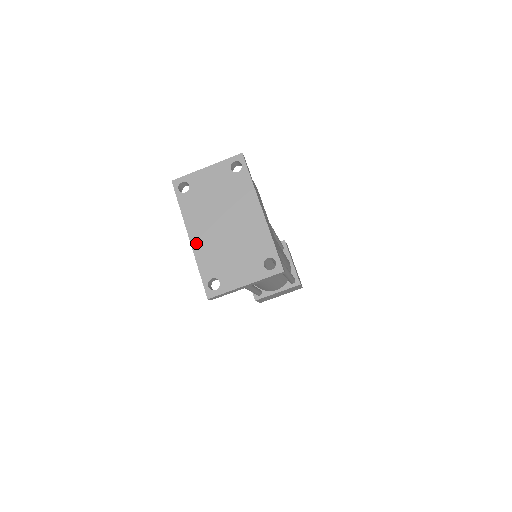
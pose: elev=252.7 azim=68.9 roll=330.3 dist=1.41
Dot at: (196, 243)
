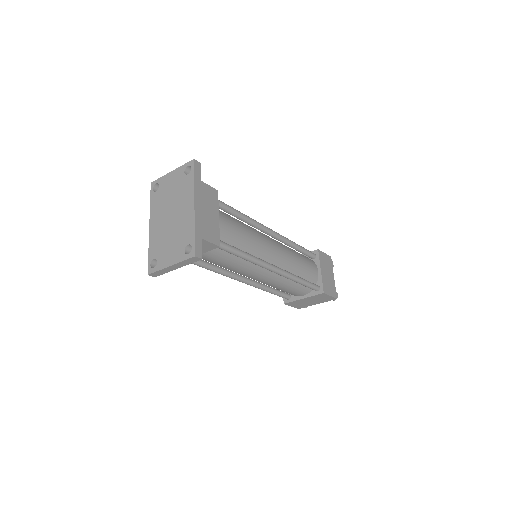
Dot at: (152, 231)
